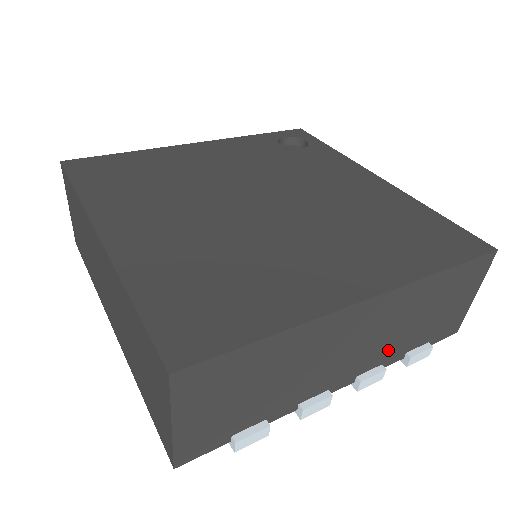
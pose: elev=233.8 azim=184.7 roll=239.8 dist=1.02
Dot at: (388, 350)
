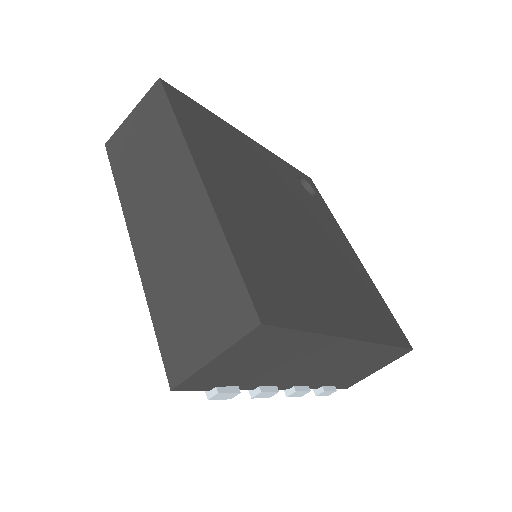
Dot at: (321, 378)
